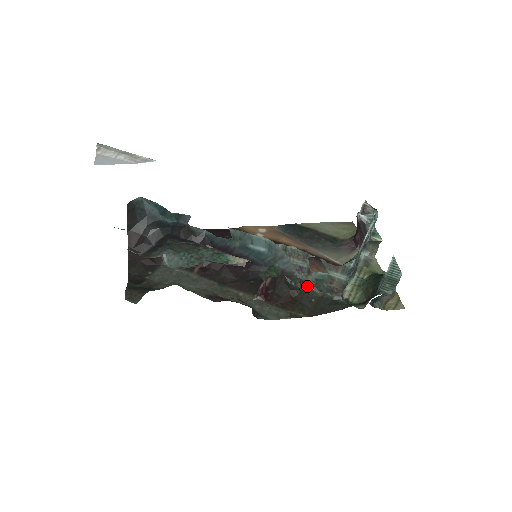
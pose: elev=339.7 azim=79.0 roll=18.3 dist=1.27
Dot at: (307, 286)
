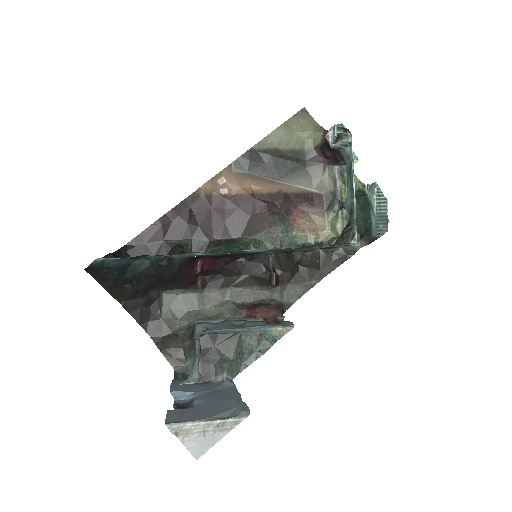
Dot at: (308, 252)
